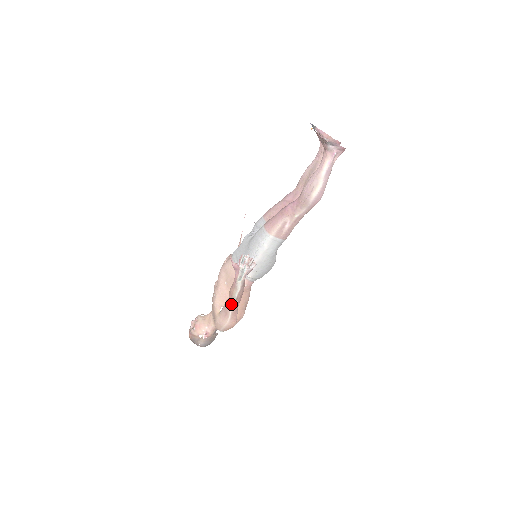
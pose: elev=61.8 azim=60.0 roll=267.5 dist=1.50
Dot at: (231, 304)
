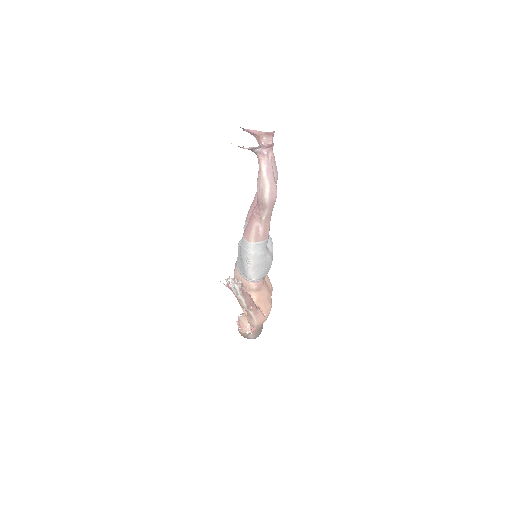
Dot at: (247, 310)
